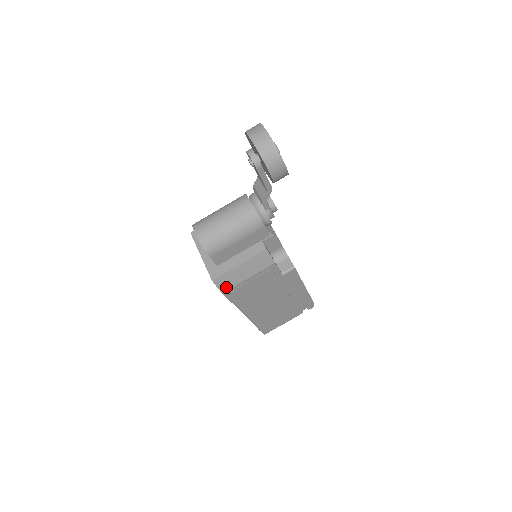
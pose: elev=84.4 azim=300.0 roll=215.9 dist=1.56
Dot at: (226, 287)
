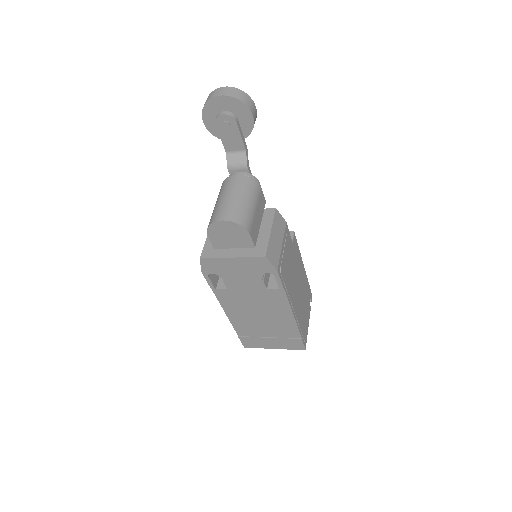
Dot at: (276, 262)
